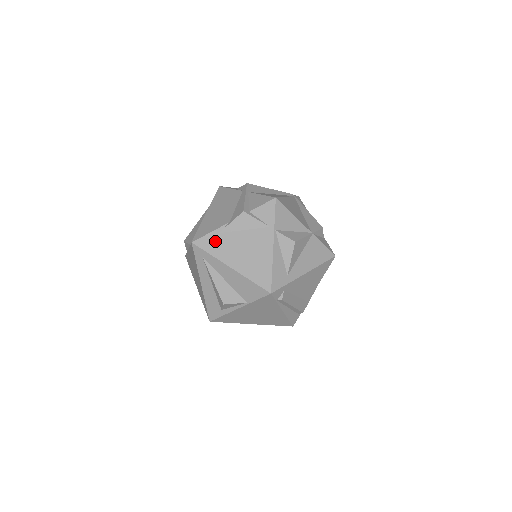
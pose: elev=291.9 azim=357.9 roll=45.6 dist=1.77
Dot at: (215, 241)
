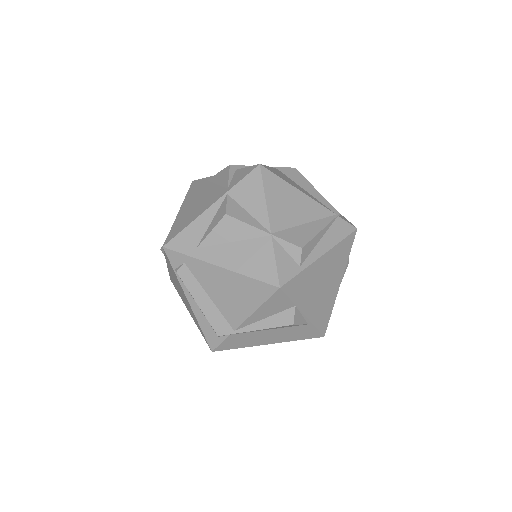
Dot at: (199, 185)
